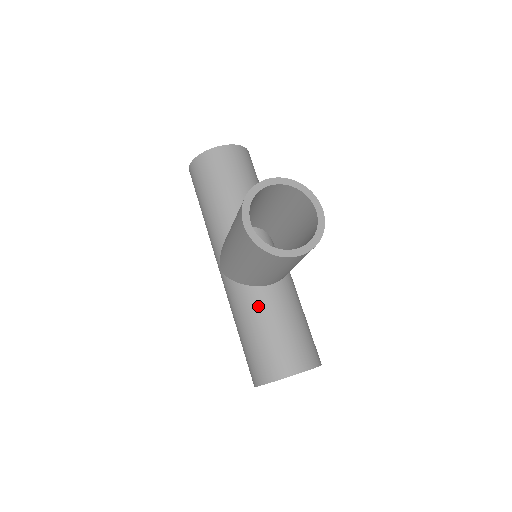
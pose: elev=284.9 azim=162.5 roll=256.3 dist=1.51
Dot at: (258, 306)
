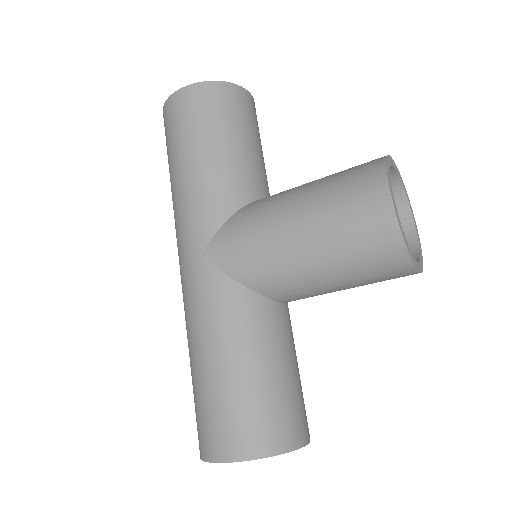
Dot at: (269, 329)
